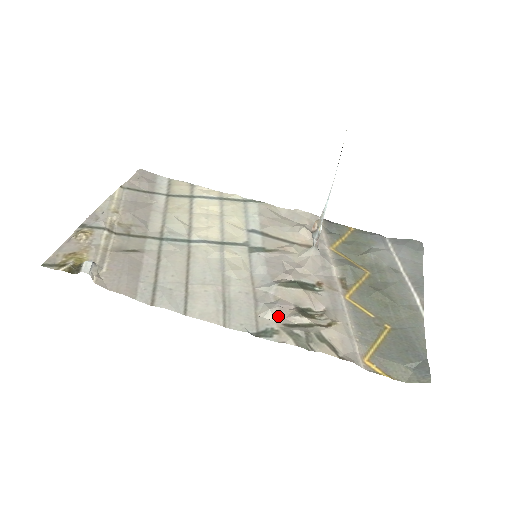
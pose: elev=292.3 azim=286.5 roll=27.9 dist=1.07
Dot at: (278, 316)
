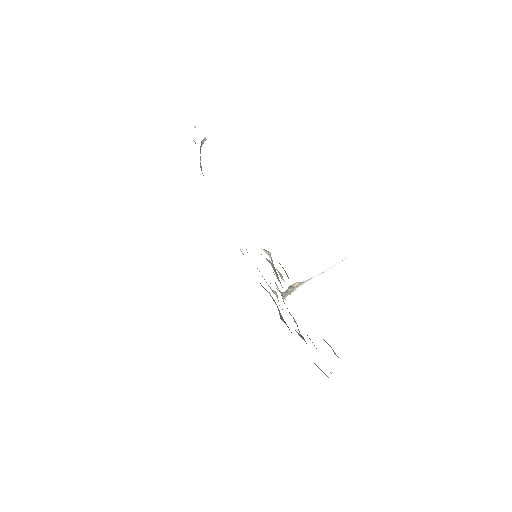
Dot at: (271, 260)
